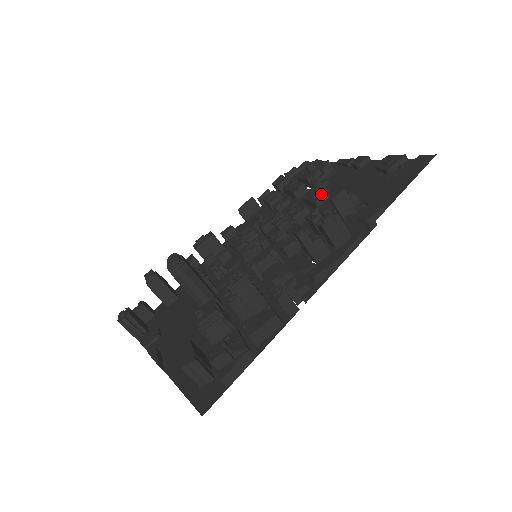
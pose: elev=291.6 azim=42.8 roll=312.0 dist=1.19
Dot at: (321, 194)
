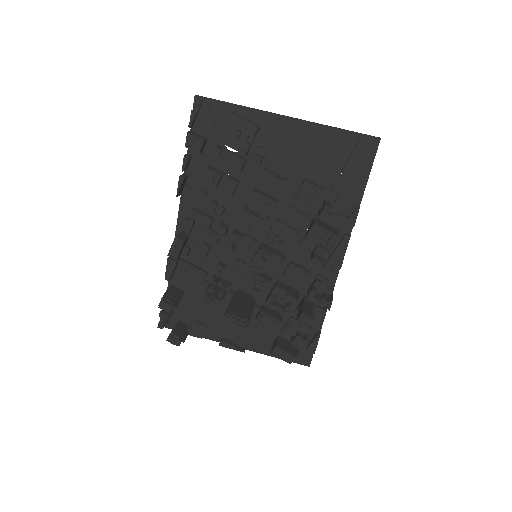
Dot at: (283, 185)
